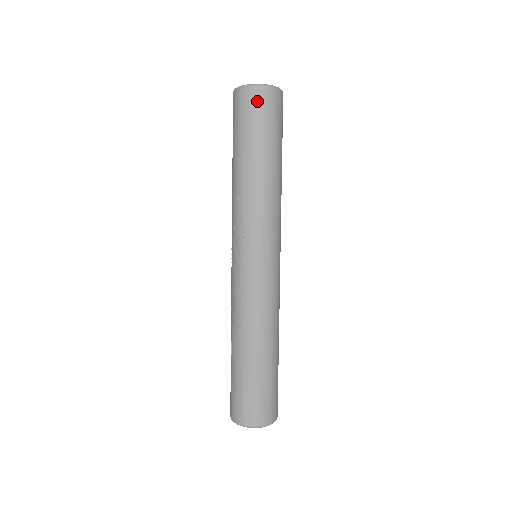
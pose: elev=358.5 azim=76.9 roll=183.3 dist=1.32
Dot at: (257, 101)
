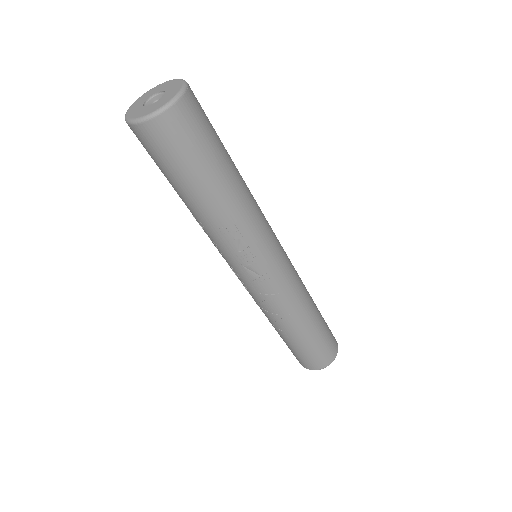
Dot at: (187, 121)
